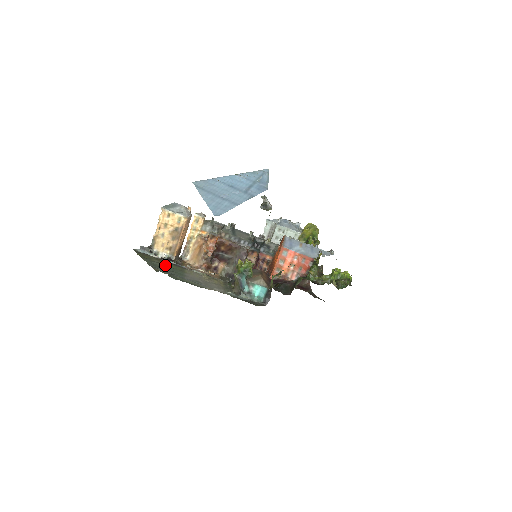
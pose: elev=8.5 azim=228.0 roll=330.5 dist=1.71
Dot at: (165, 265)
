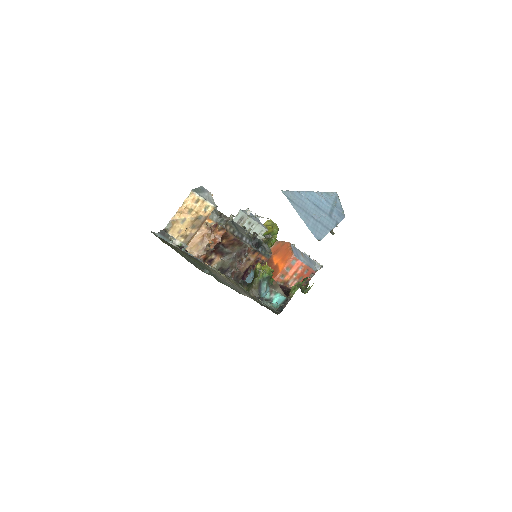
Dot at: (192, 259)
